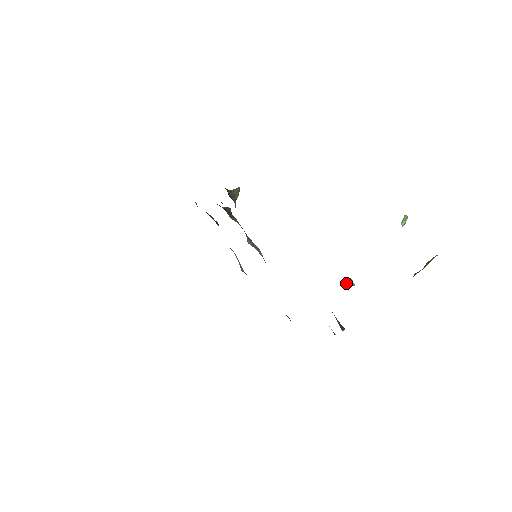
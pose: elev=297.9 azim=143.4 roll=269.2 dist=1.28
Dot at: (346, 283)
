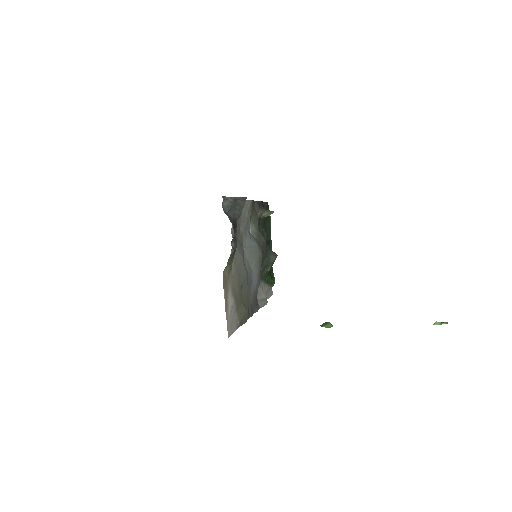
Dot at: (324, 324)
